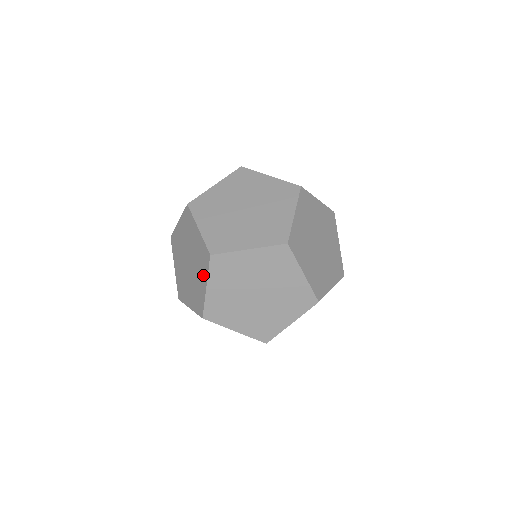
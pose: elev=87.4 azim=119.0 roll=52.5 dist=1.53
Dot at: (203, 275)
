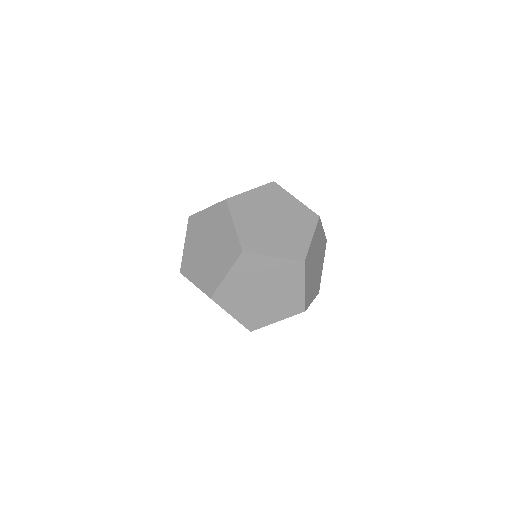
Dot at: (226, 264)
